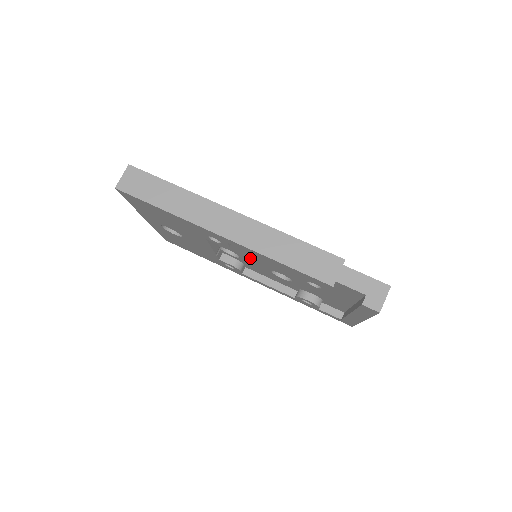
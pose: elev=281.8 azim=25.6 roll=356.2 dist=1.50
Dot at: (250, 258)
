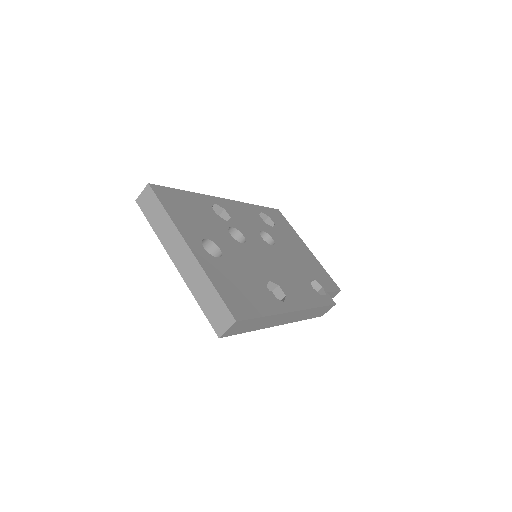
Dot at: occluded
